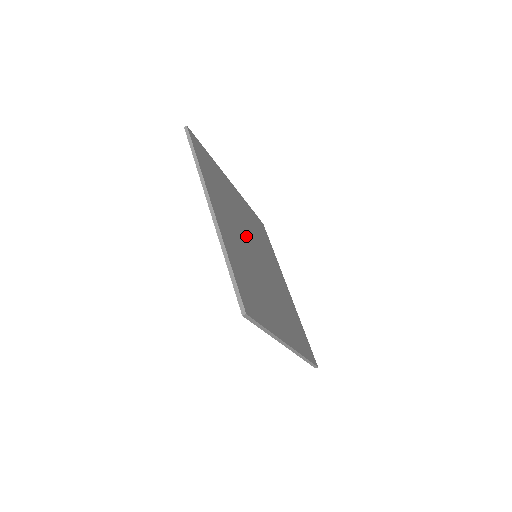
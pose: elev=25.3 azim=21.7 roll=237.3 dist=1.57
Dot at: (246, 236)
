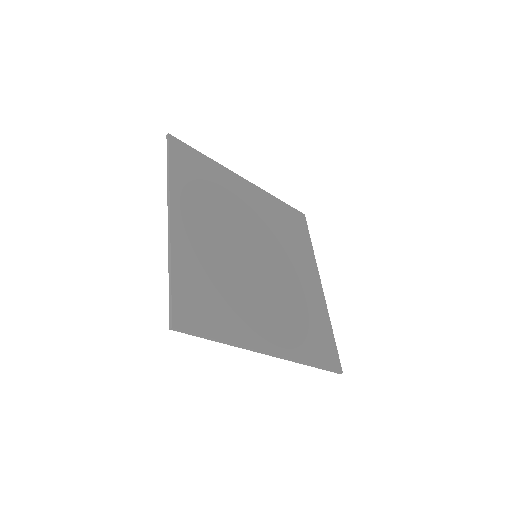
Dot at: (241, 236)
